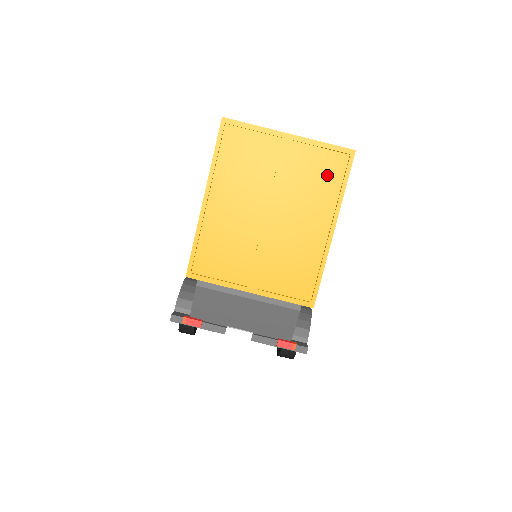
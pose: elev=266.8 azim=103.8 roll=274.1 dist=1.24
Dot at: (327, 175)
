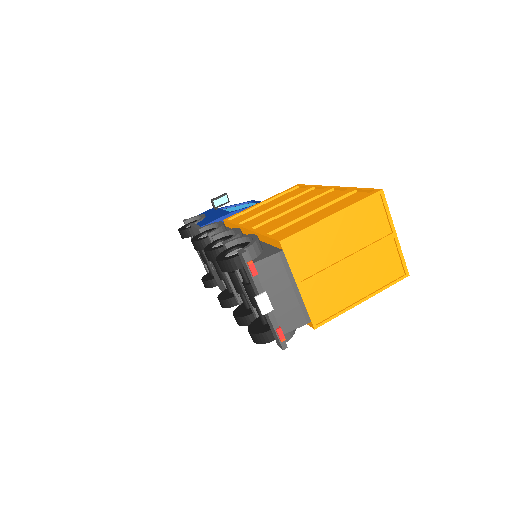
Dot at: (388, 272)
